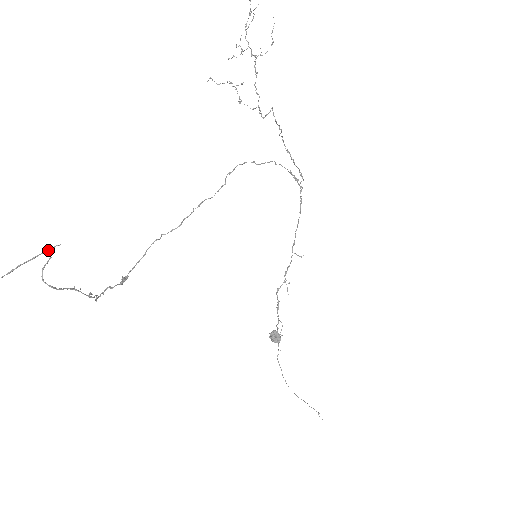
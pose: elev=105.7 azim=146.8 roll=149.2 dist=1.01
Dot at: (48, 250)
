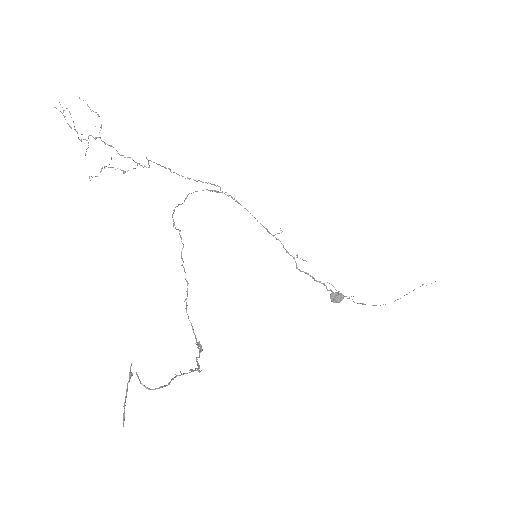
Dot at: (129, 376)
